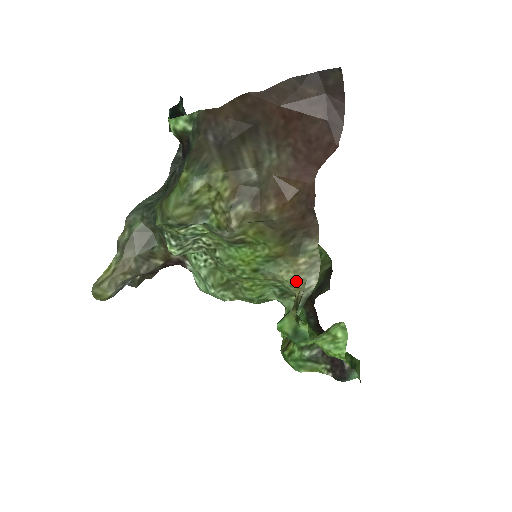
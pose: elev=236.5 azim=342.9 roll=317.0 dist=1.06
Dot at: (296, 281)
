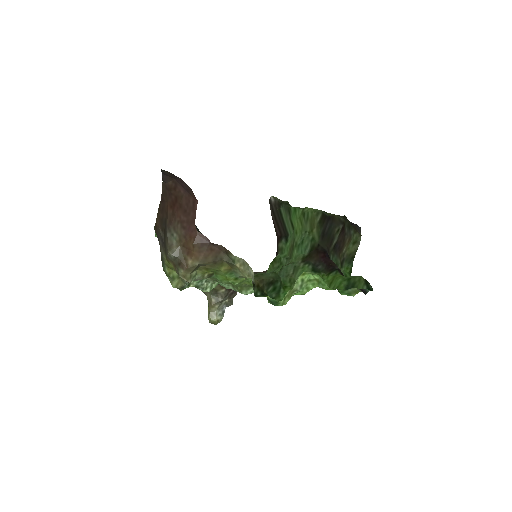
Dot at: (247, 276)
